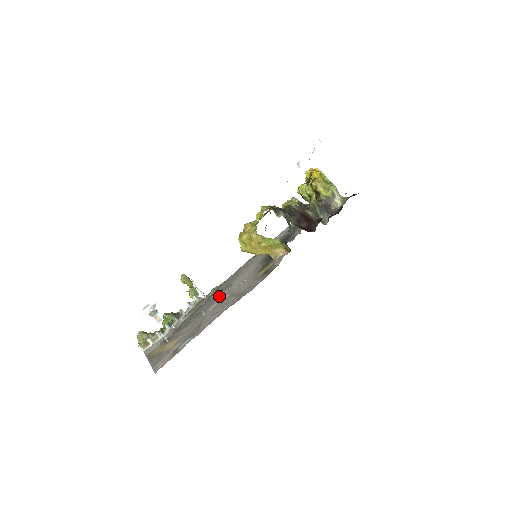
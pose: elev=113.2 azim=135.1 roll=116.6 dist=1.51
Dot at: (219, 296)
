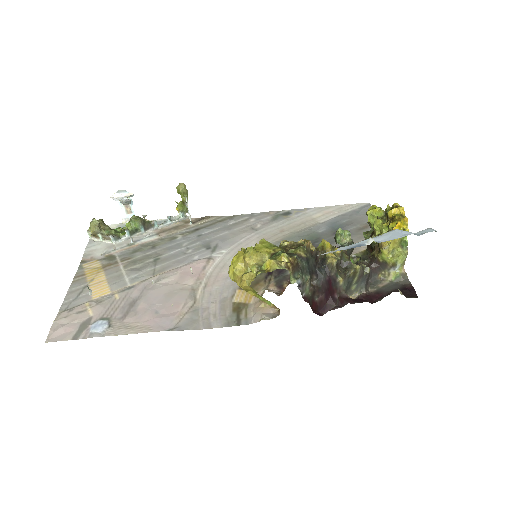
Dot at: (191, 258)
